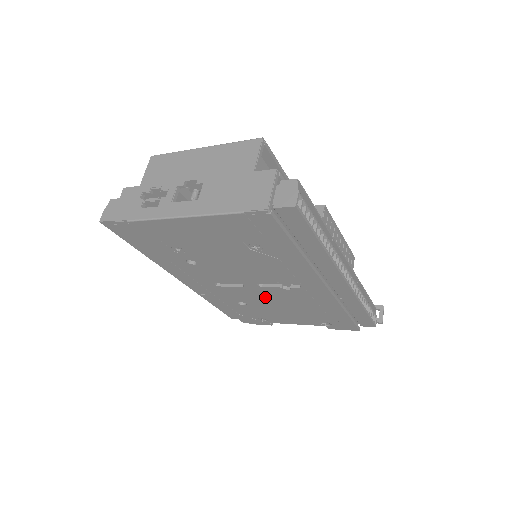
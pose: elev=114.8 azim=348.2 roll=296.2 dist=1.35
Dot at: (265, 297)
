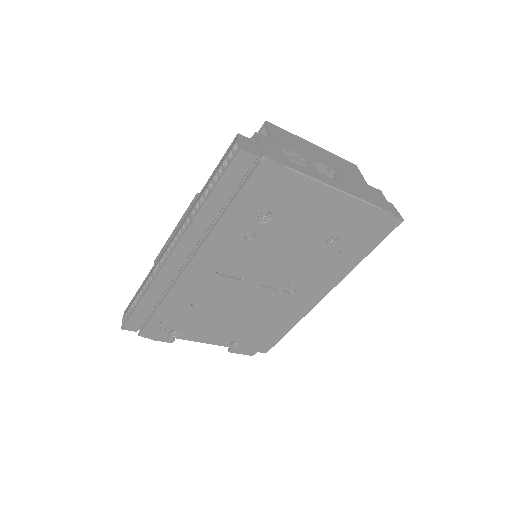
Dot at: (239, 299)
